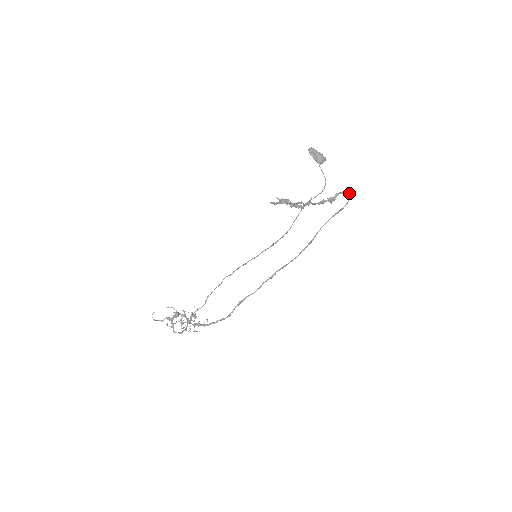
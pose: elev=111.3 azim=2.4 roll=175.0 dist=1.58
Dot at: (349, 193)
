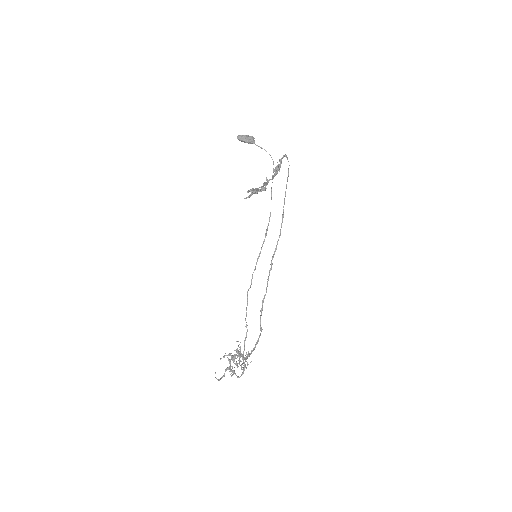
Dot at: (286, 155)
